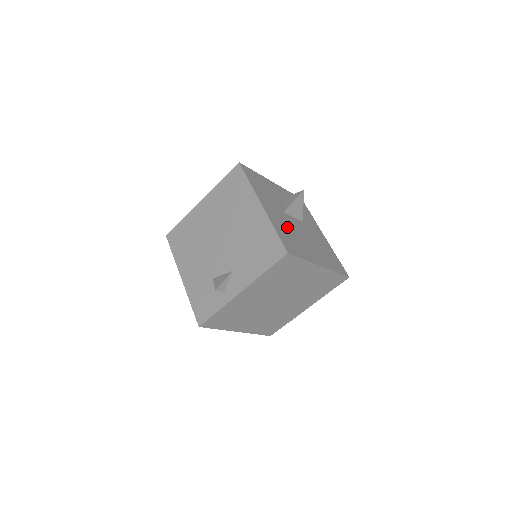
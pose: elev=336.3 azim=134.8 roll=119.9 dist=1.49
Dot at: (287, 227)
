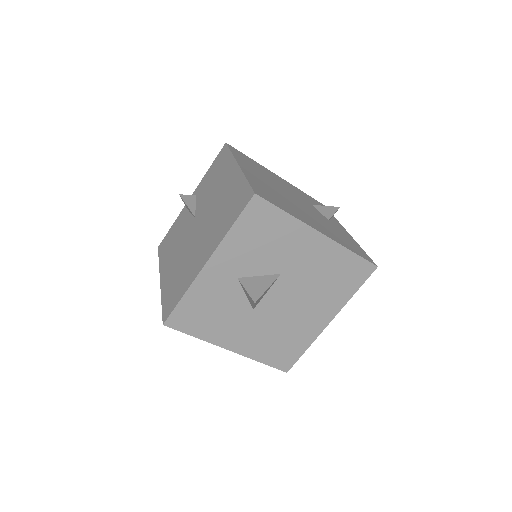
Dot at: (269, 332)
